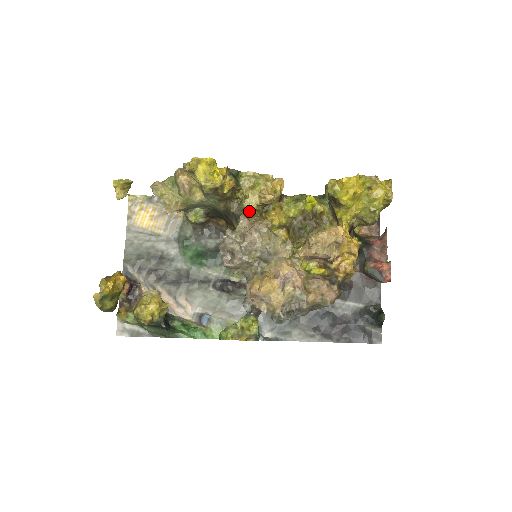
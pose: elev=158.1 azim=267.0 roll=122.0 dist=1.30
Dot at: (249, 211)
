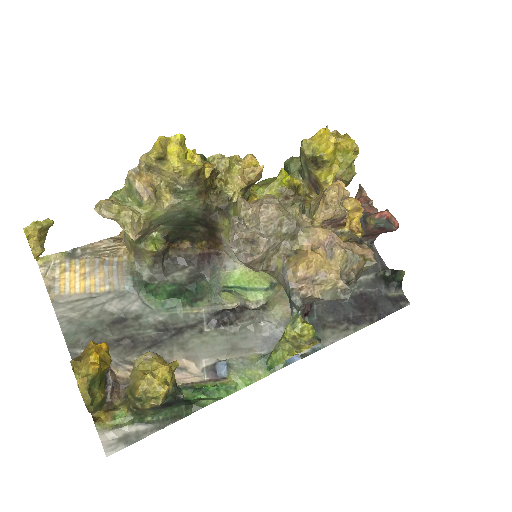
Dot at: (234, 199)
